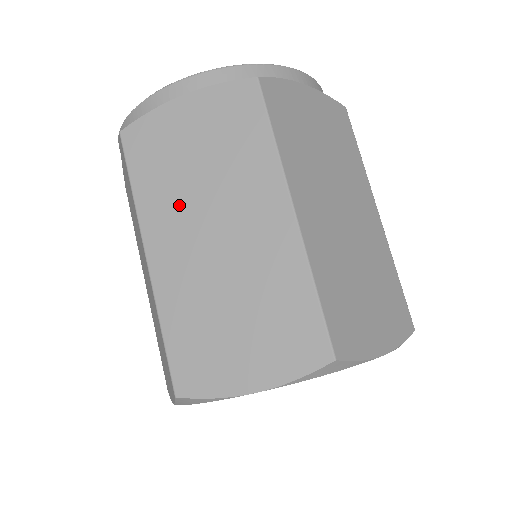
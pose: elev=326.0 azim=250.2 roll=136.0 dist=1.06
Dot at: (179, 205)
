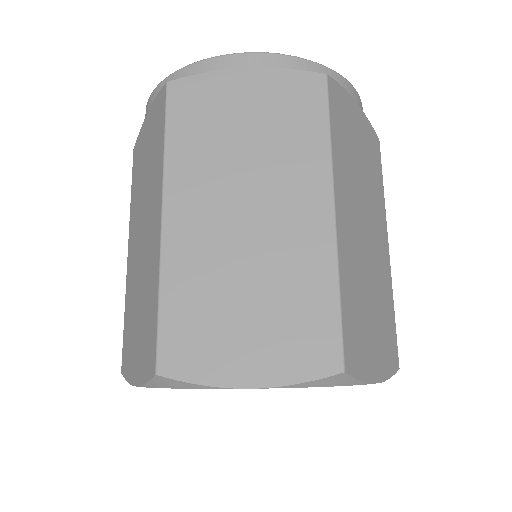
Dot at: (137, 211)
